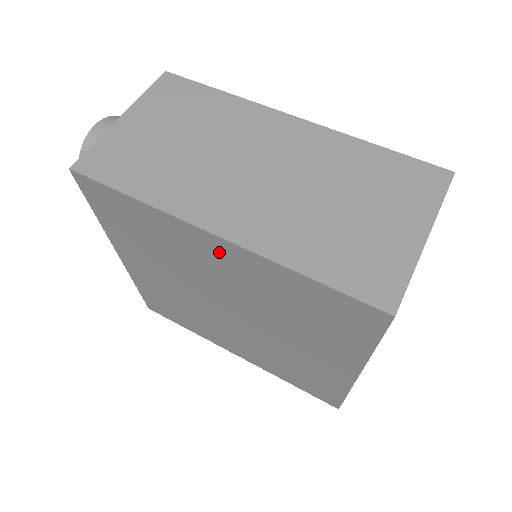
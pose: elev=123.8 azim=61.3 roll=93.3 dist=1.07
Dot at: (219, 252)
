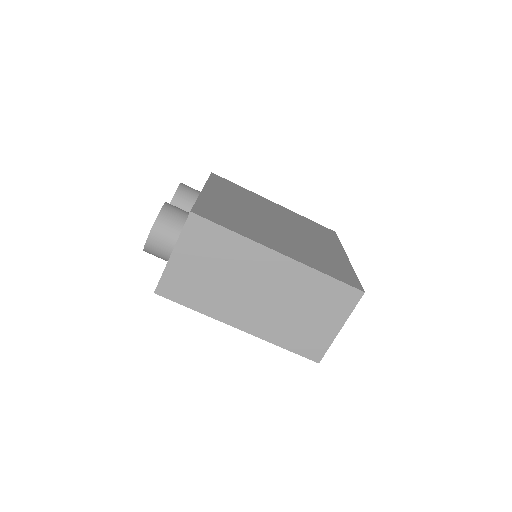
Dot at: occluded
